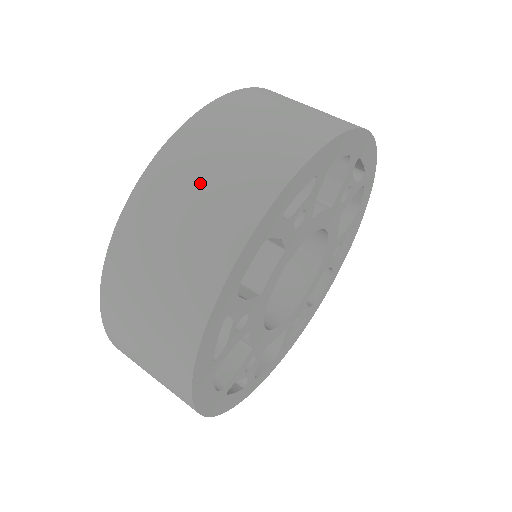
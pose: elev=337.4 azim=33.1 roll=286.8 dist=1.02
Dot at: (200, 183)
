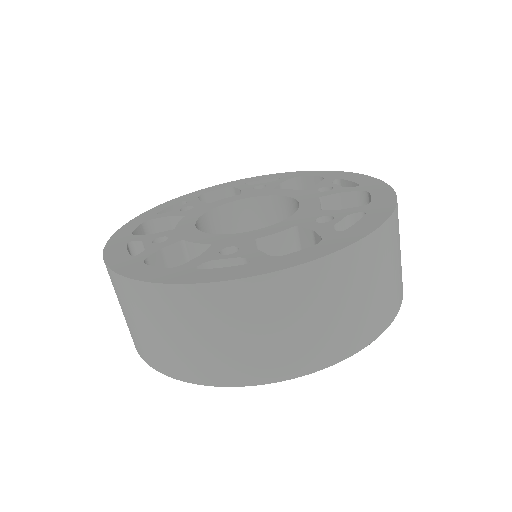
Dot at: (177, 332)
